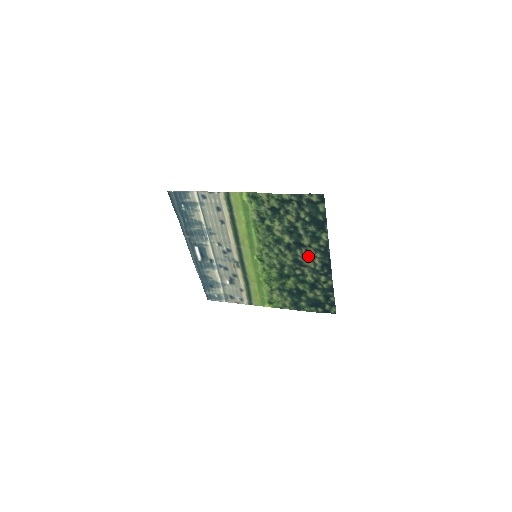
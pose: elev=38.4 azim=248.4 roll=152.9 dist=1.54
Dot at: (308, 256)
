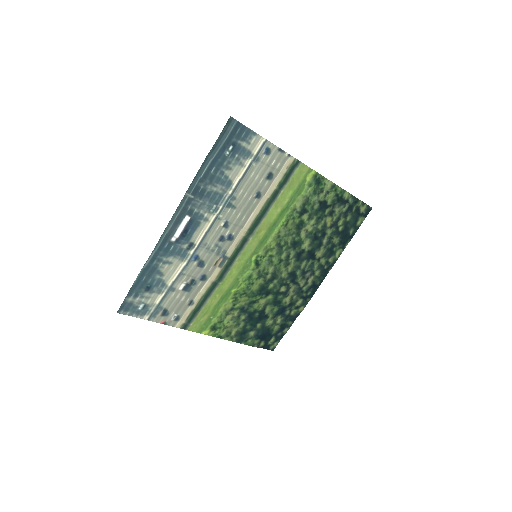
Dot at: (308, 271)
